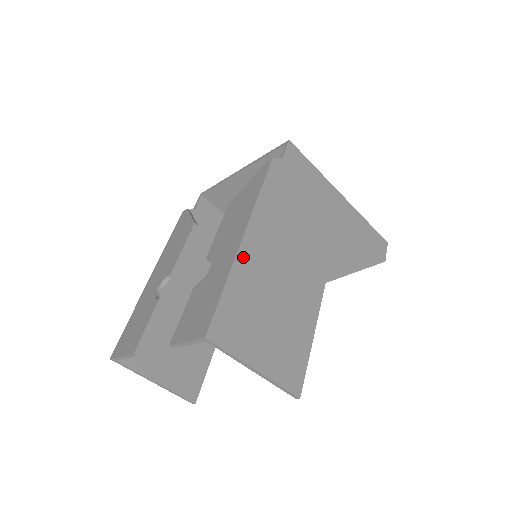
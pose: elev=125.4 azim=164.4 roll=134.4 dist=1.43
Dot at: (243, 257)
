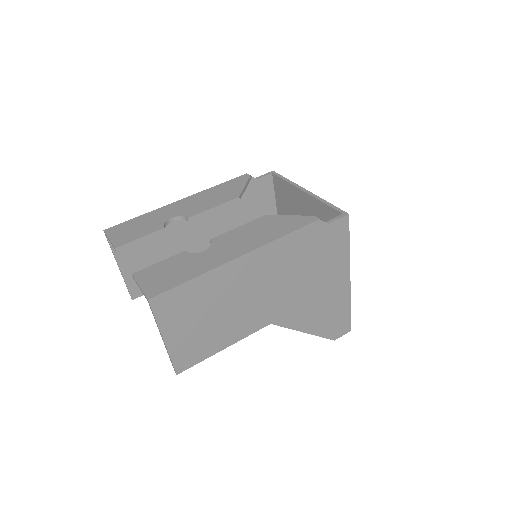
Dot at: (225, 270)
